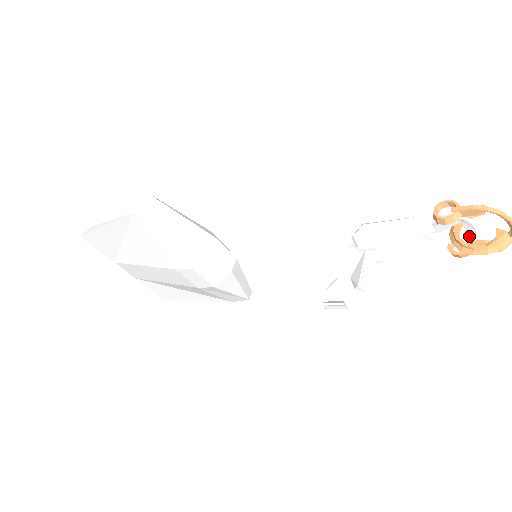
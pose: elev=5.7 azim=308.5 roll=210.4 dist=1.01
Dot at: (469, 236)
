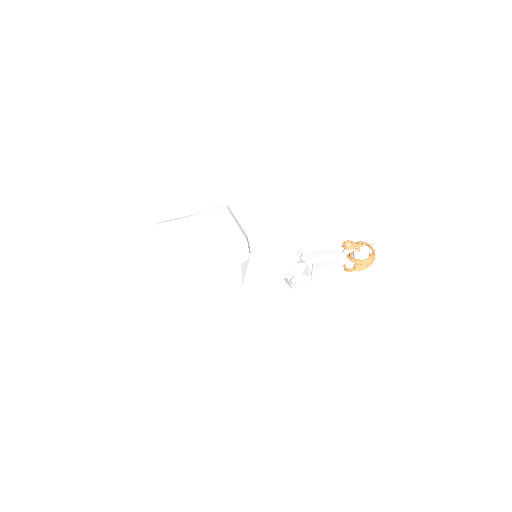
Dot at: occluded
